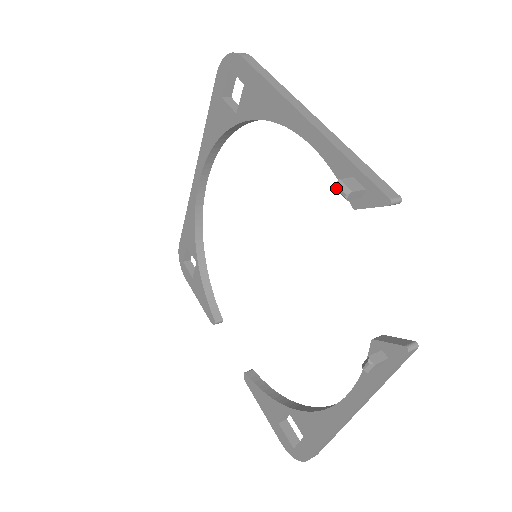
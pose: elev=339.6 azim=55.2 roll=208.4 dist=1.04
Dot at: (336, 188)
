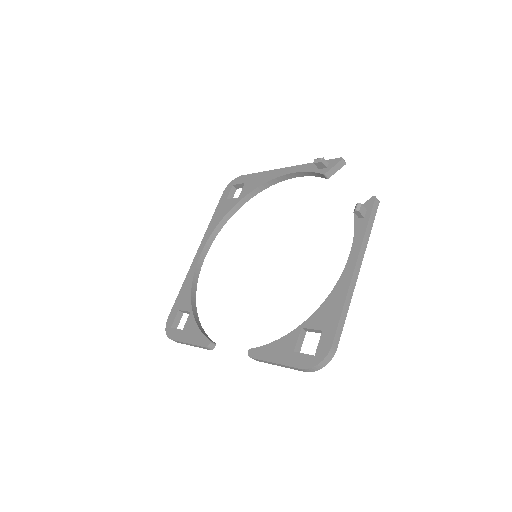
Dot at: (315, 160)
